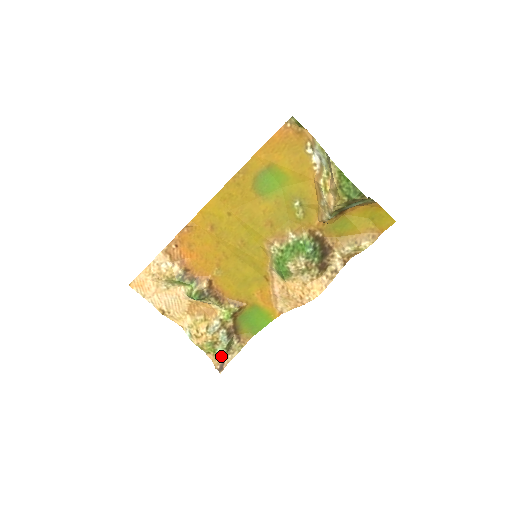
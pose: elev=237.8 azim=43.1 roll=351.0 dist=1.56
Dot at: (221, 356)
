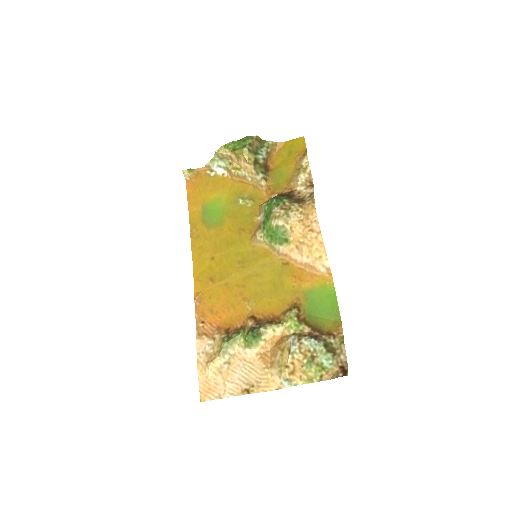
Dot at: (333, 364)
